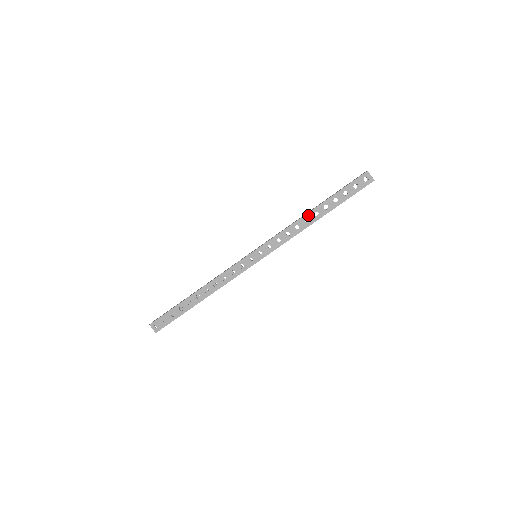
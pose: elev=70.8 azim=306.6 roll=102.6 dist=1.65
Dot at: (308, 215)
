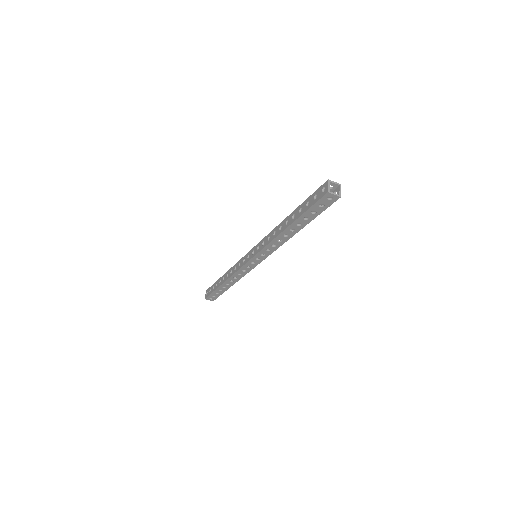
Dot at: (284, 232)
